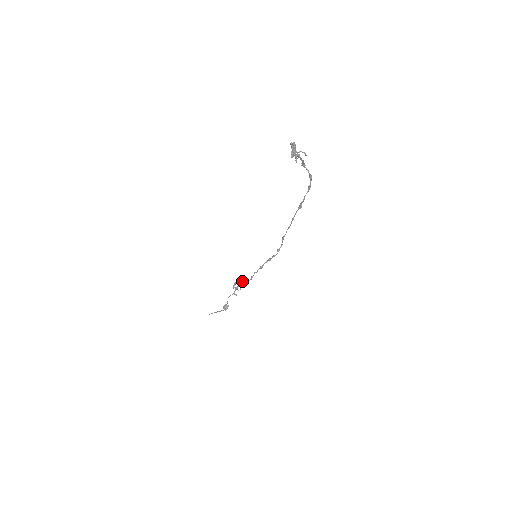
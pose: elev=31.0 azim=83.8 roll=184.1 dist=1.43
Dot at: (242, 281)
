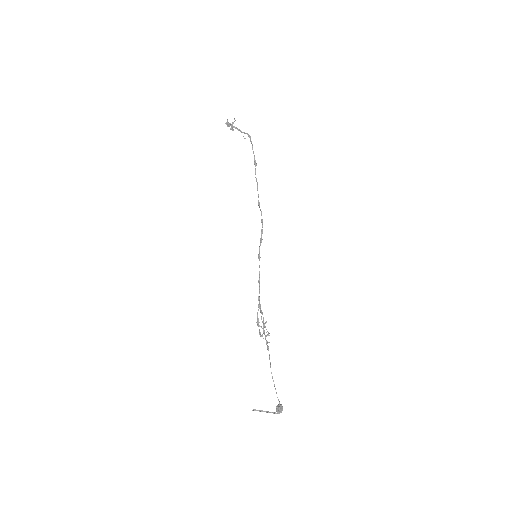
Dot at: (259, 306)
